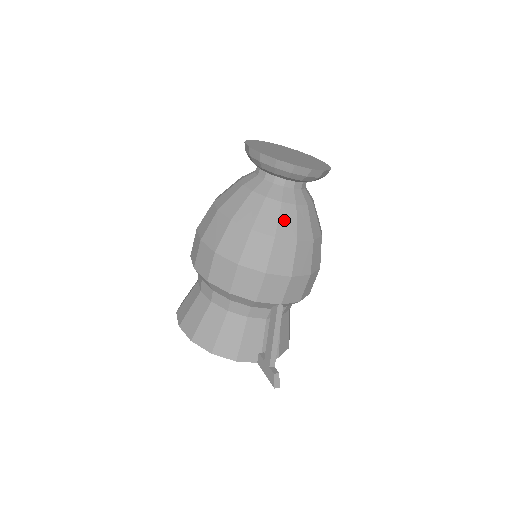
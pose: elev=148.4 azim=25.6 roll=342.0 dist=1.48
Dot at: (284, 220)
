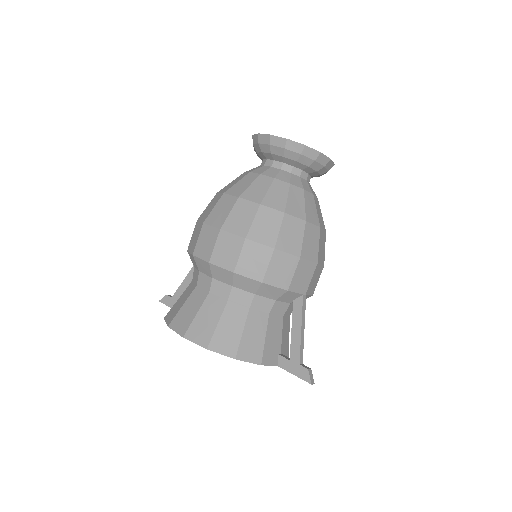
Dot at: (308, 206)
